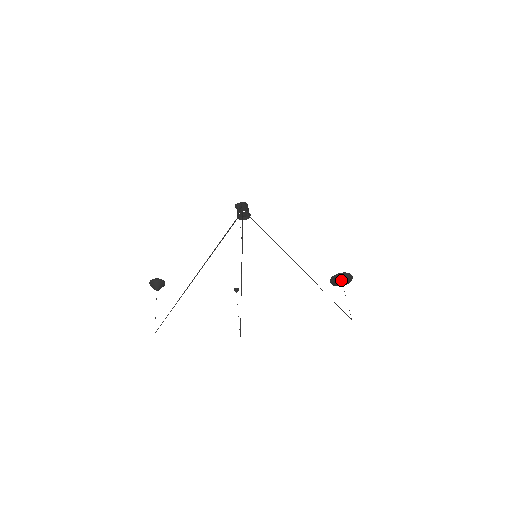
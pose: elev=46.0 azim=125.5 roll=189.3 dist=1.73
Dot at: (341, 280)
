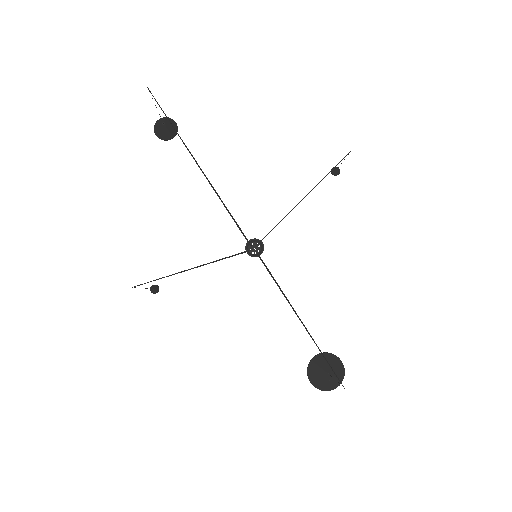
Dot at: (332, 365)
